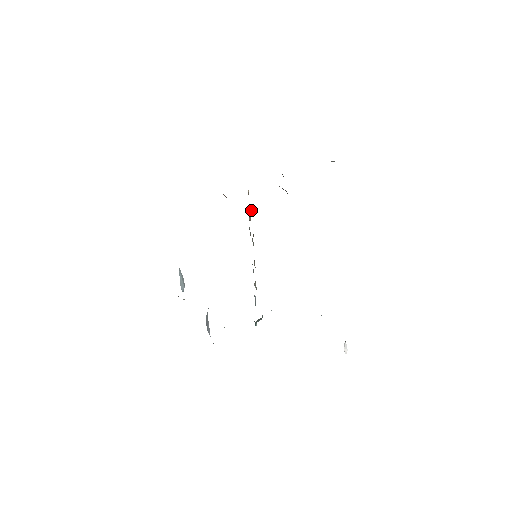
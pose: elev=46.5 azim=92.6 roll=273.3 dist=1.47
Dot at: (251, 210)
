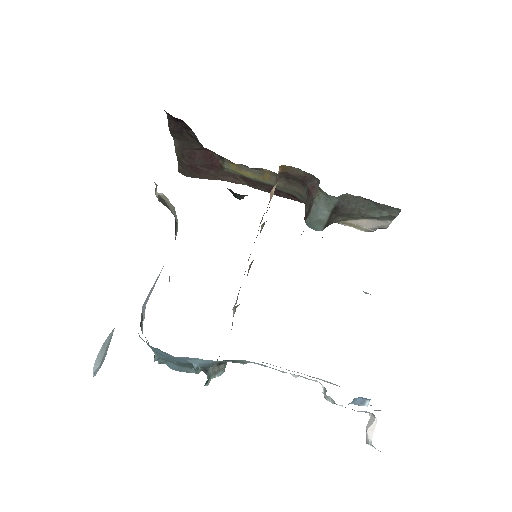
Dot at: (273, 193)
